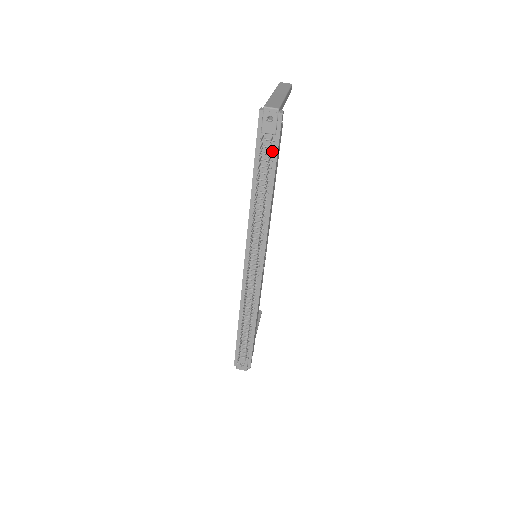
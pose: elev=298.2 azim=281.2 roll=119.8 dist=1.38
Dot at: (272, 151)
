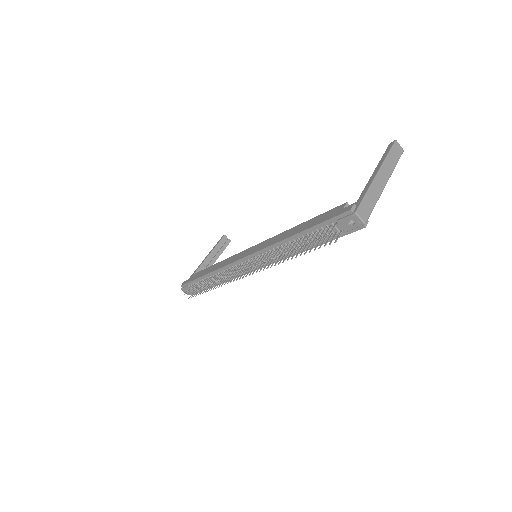
Dot at: (332, 235)
